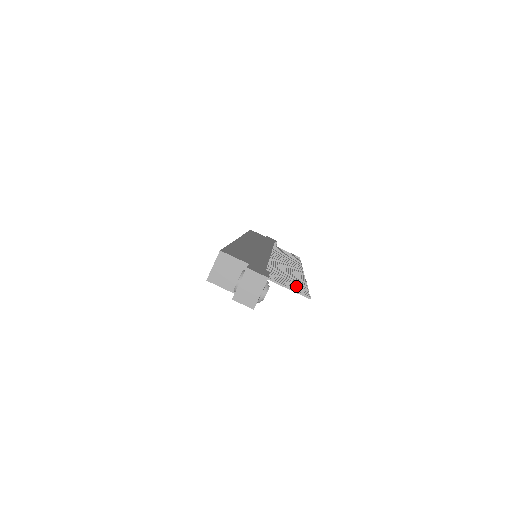
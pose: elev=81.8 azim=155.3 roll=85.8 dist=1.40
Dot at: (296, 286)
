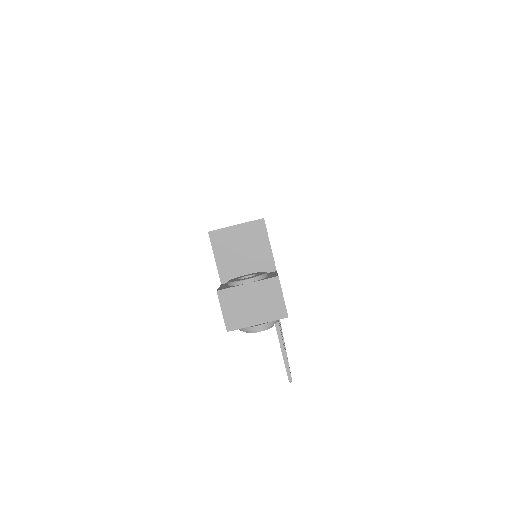
Dot at: occluded
